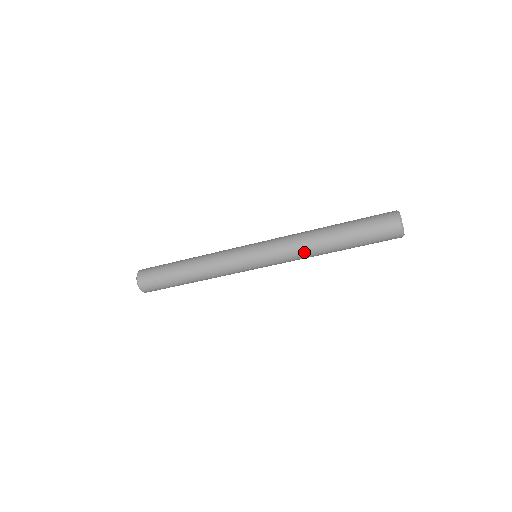
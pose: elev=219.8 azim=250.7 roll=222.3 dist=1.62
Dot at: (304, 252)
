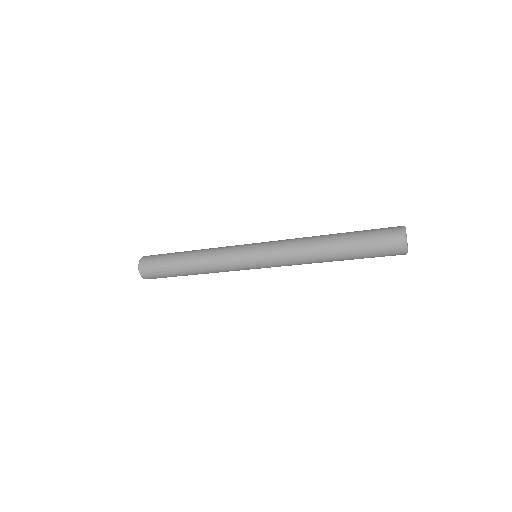
Dot at: (302, 255)
